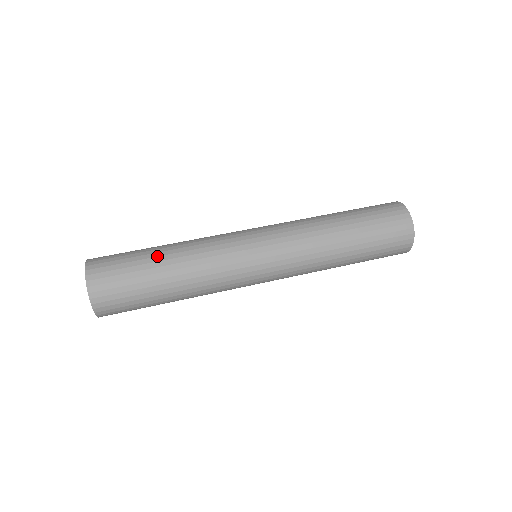
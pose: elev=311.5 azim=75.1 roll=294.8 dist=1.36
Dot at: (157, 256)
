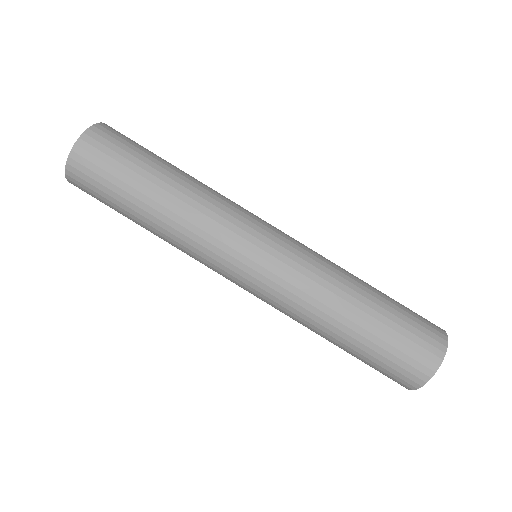
Dot at: (153, 182)
